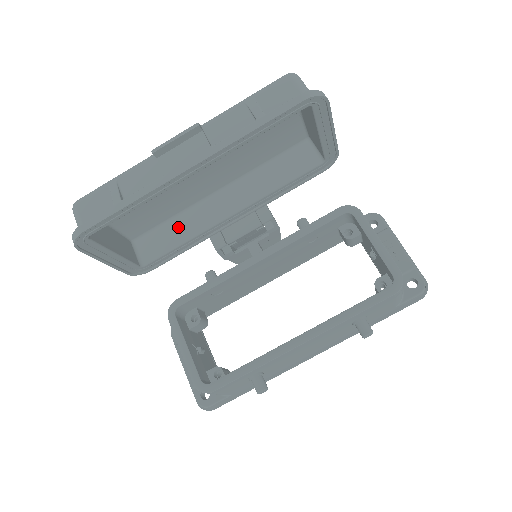
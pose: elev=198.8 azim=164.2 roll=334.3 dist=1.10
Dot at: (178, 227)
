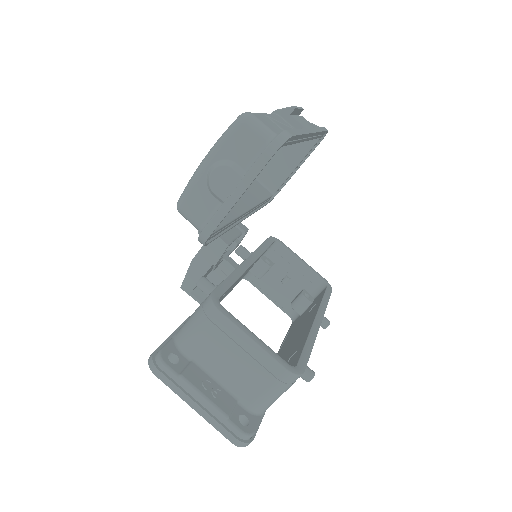
Dot at: occluded
